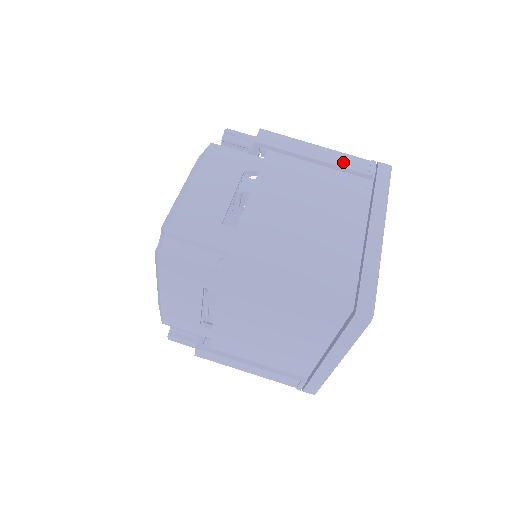
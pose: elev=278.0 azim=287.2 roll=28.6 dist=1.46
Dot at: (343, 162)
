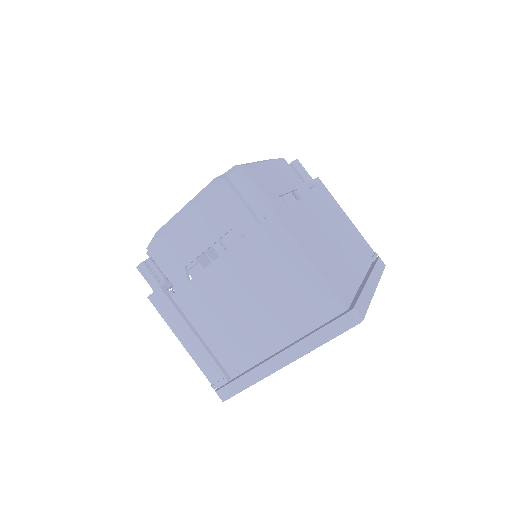
Dot at: (360, 237)
